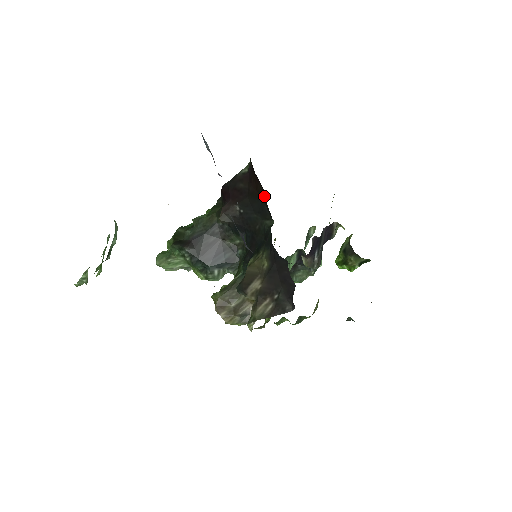
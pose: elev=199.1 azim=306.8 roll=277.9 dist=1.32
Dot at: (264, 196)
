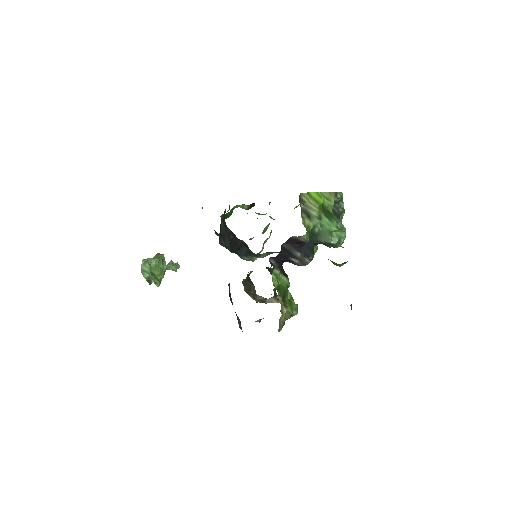
Dot at: occluded
